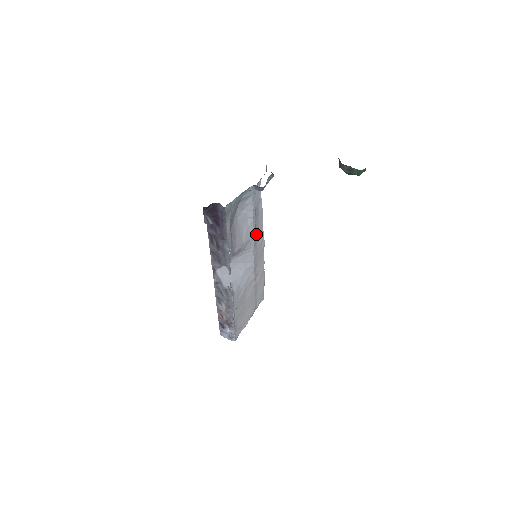
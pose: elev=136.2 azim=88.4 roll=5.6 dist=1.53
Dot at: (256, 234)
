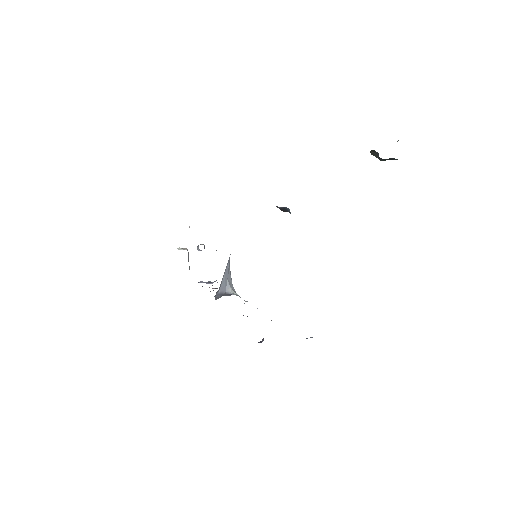
Dot at: occluded
